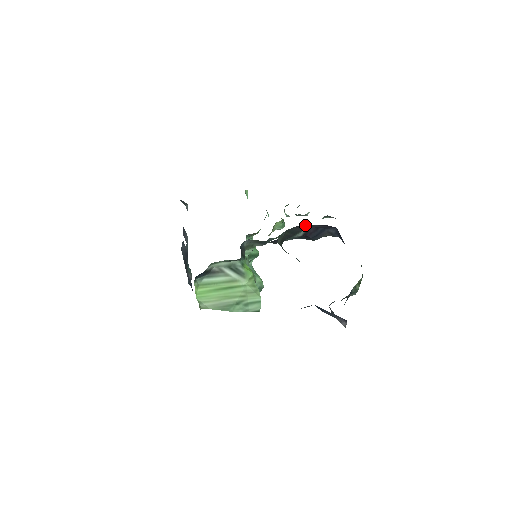
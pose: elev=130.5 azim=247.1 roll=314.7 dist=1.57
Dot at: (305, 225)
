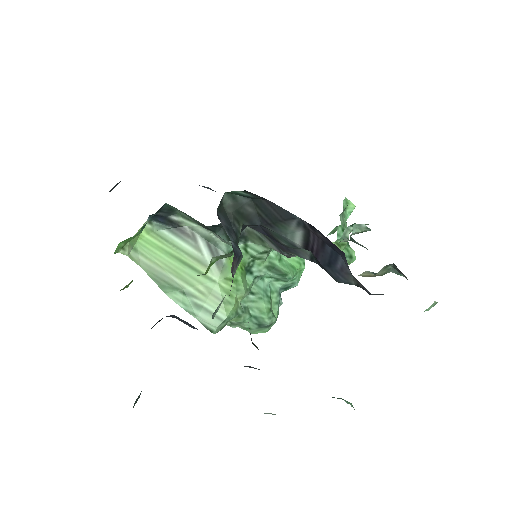
Dot at: (286, 210)
